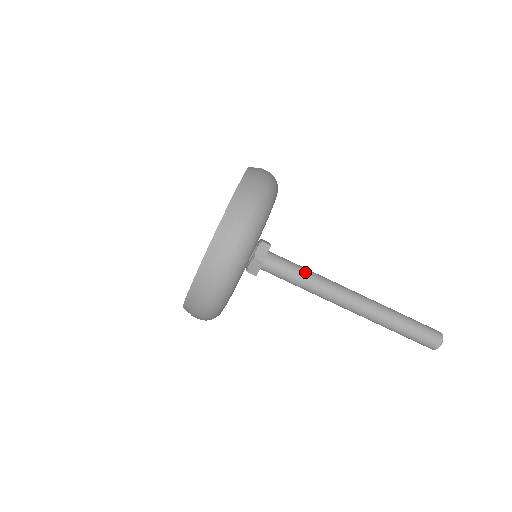
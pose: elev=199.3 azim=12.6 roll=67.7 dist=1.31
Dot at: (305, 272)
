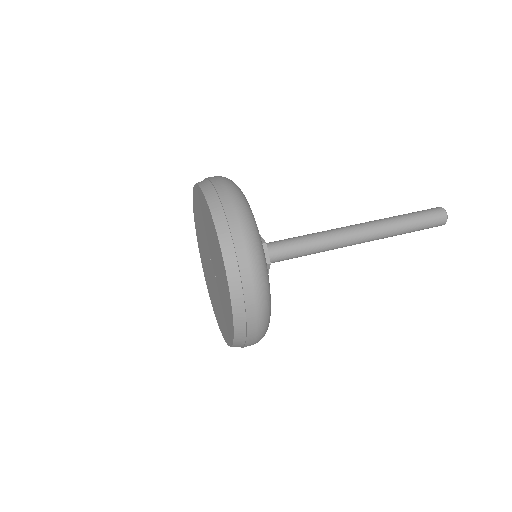
Dot at: (303, 235)
